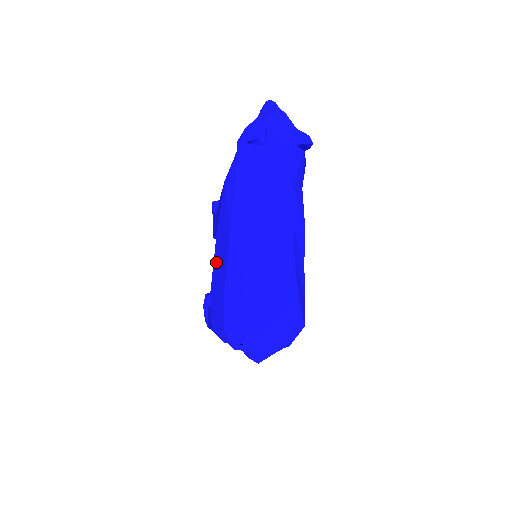
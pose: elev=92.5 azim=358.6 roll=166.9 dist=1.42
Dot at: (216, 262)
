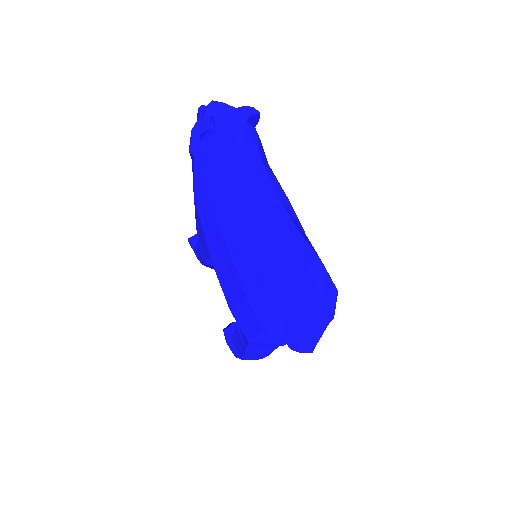
Dot at: (221, 276)
